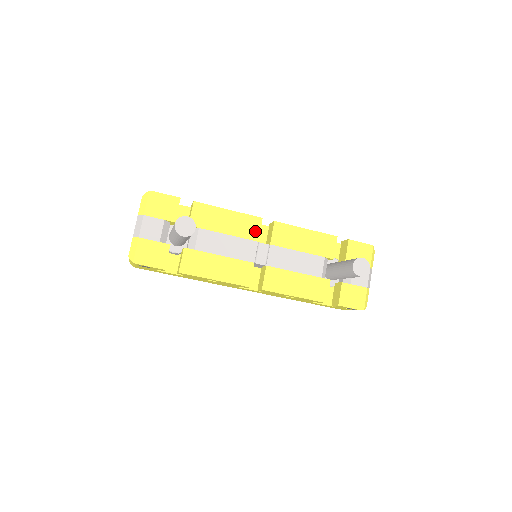
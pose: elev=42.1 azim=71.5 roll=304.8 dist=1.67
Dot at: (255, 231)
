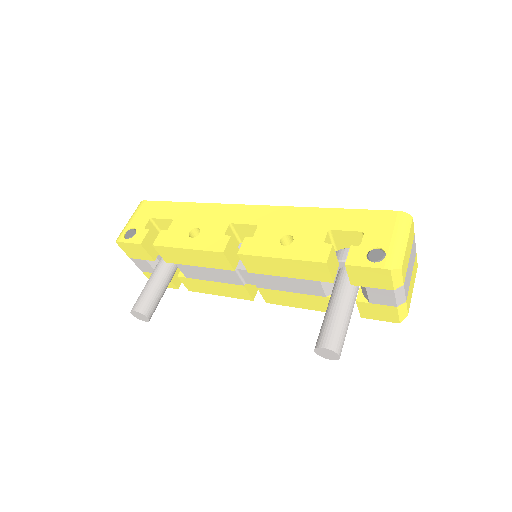
Dot at: (224, 263)
